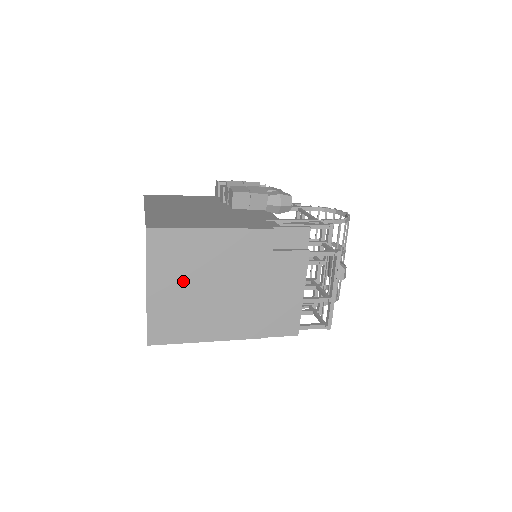
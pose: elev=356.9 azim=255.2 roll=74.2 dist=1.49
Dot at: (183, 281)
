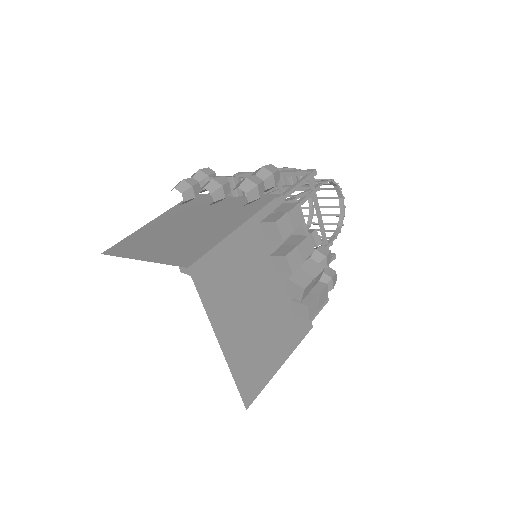
Dot at: occluded
